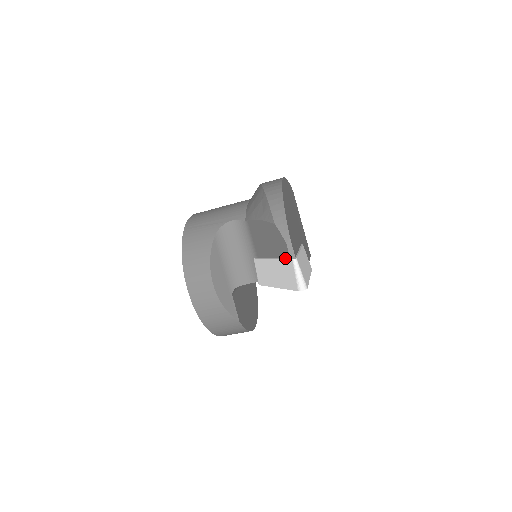
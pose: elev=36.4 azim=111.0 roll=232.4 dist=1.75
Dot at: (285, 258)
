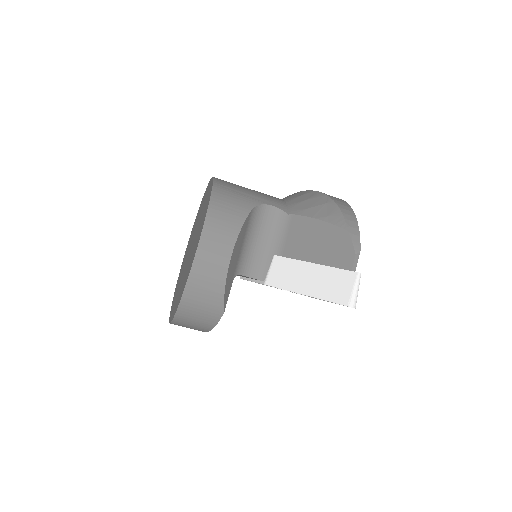
Dot at: (341, 268)
